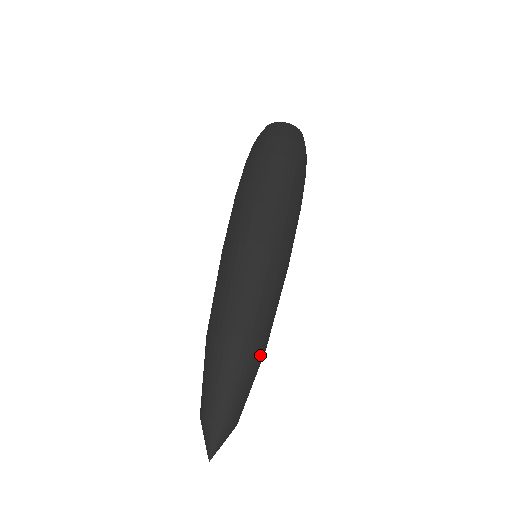
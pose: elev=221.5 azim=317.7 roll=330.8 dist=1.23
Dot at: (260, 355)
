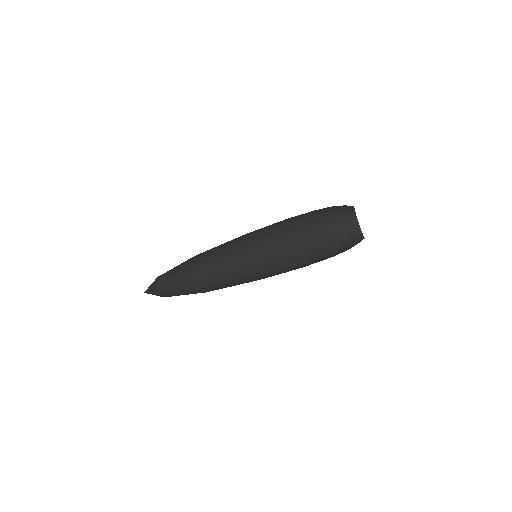
Dot at: occluded
